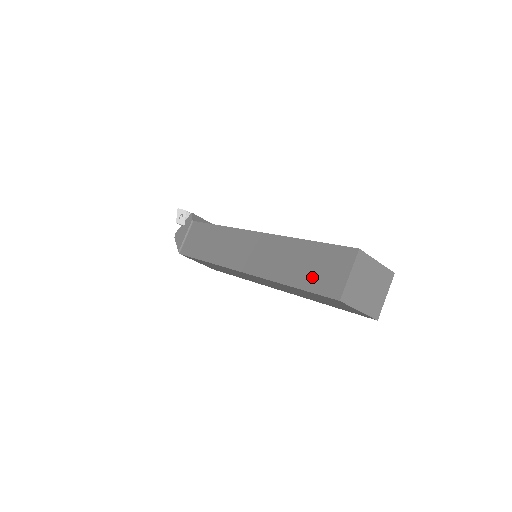
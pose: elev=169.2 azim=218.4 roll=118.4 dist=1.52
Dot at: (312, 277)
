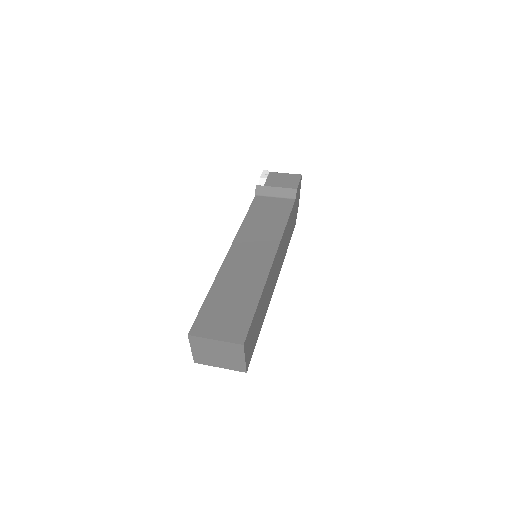
Dot at: occluded
